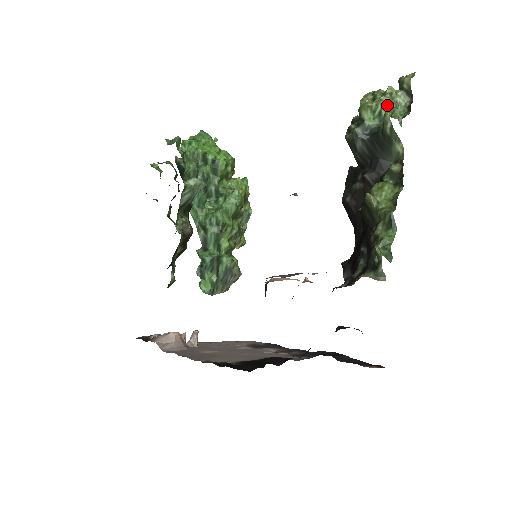
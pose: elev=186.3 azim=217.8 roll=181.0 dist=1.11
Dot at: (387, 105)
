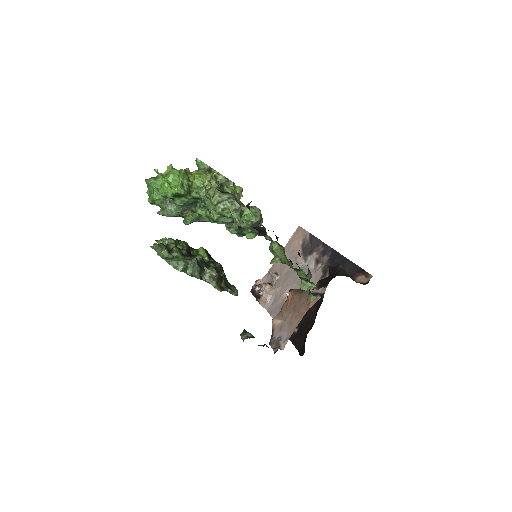
Dot at: (224, 211)
